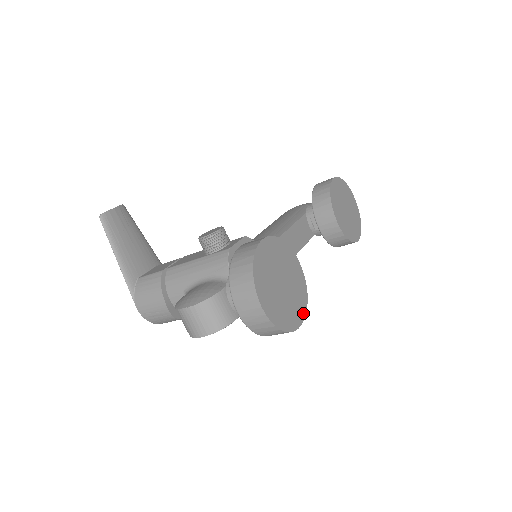
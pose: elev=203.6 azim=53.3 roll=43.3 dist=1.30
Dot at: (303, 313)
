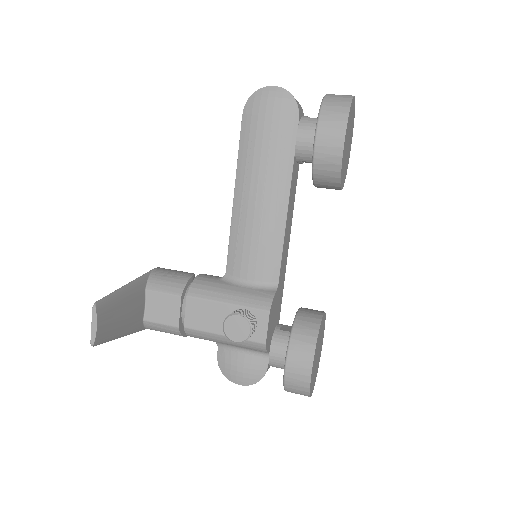
Dot at: occluded
